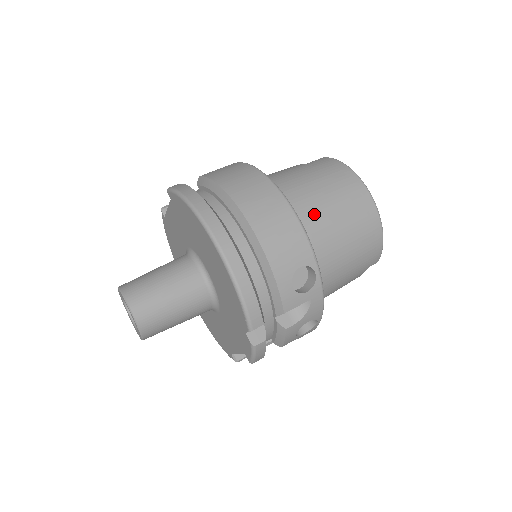
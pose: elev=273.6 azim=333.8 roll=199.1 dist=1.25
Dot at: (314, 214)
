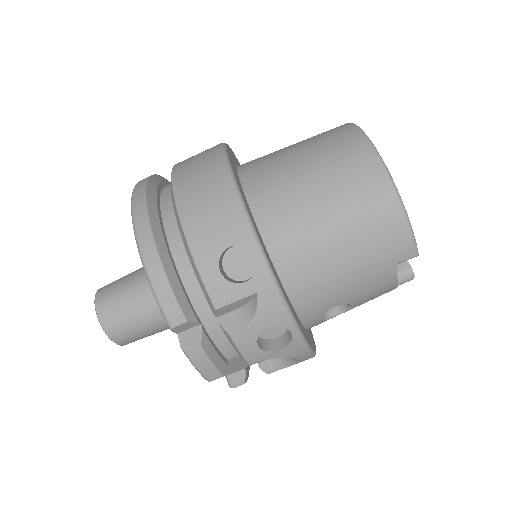
Dot at: (281, 186)
